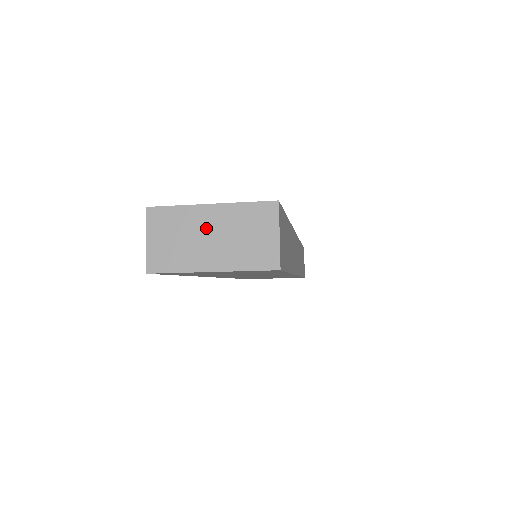
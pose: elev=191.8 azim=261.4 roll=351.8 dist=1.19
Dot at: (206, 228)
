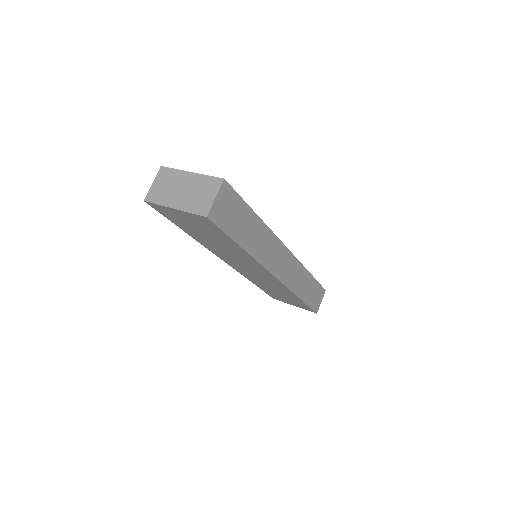
Dot at: (183, 184)
